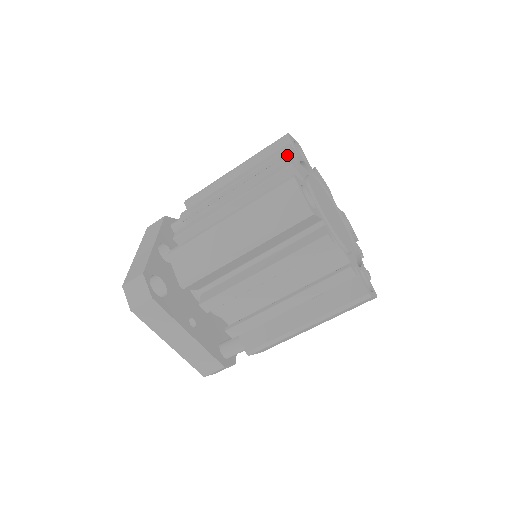
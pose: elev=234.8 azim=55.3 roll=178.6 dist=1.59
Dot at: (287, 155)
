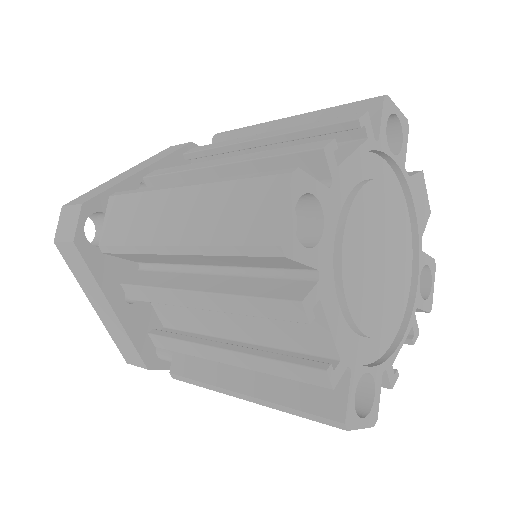
Dot at: (353, 130)
